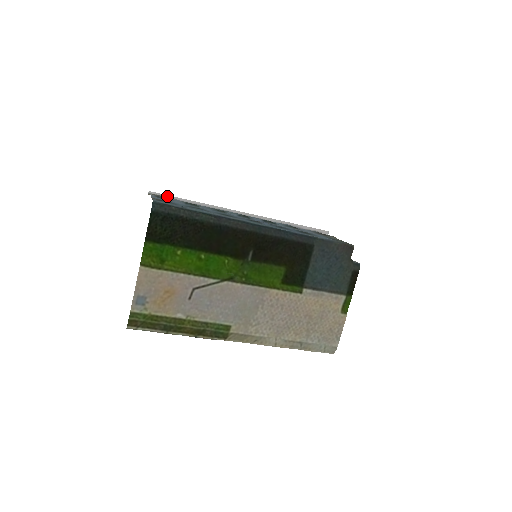
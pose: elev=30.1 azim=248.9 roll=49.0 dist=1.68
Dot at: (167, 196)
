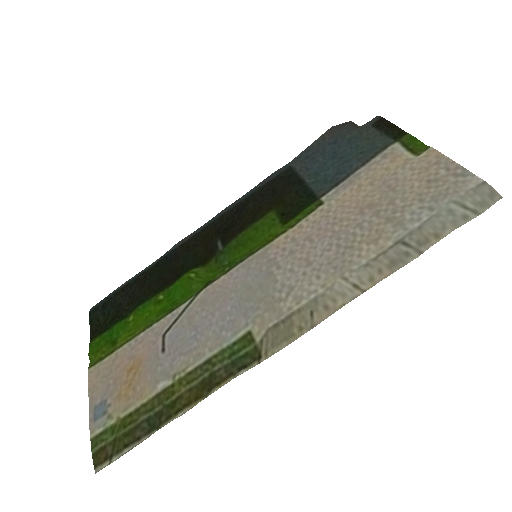
Dot at: occluded
